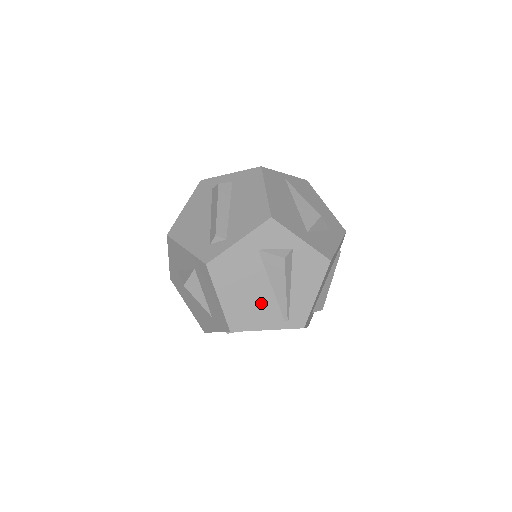
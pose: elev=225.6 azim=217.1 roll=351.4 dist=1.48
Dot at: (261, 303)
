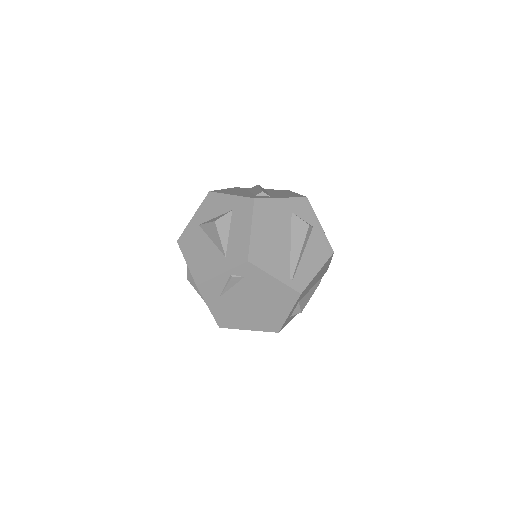
Dot at: (279, 252)
